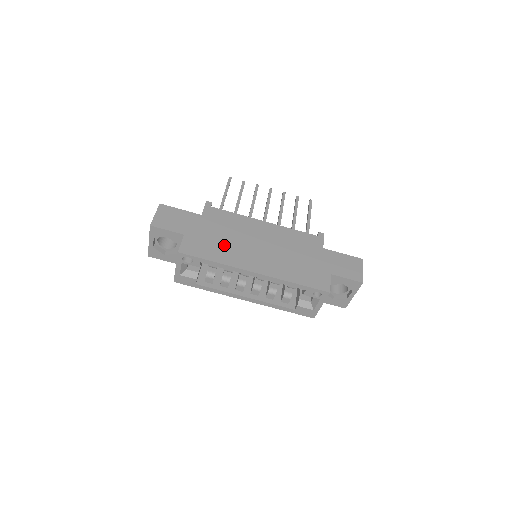
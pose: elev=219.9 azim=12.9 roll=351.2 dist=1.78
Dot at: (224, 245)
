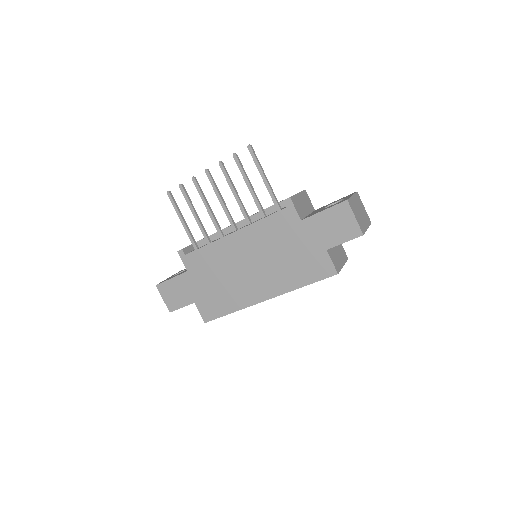
Dot at: (225, 290)
